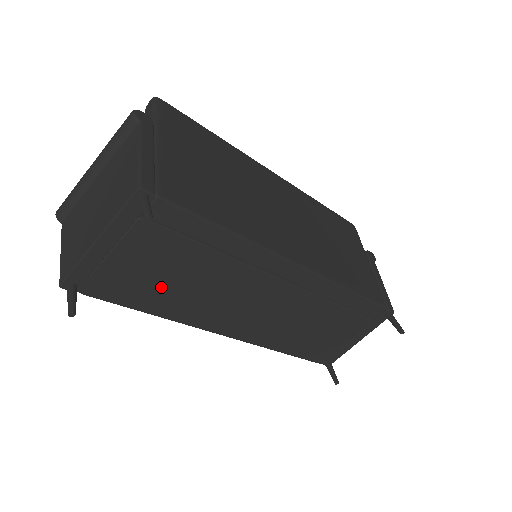
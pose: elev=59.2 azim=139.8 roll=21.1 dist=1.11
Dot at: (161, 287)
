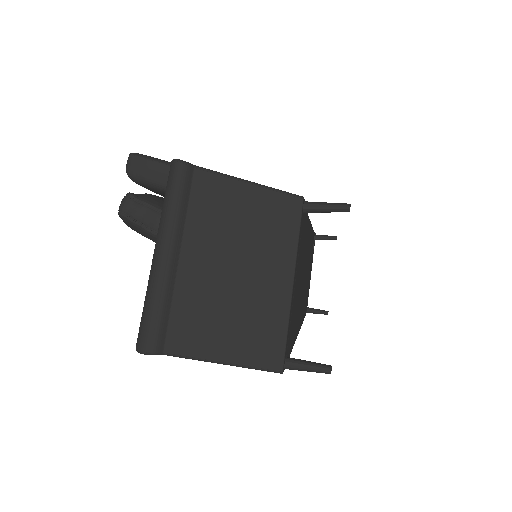
Dot at: (296, 309)
